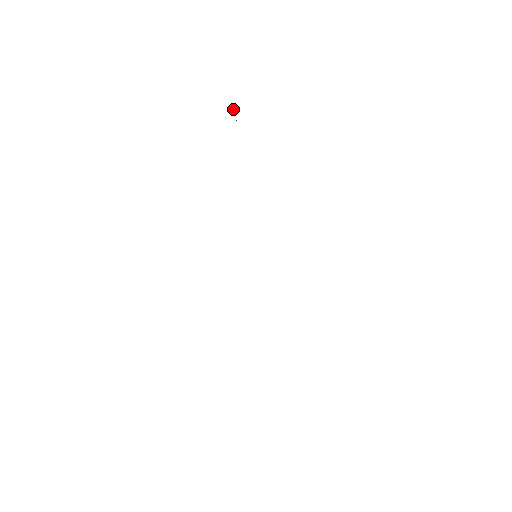
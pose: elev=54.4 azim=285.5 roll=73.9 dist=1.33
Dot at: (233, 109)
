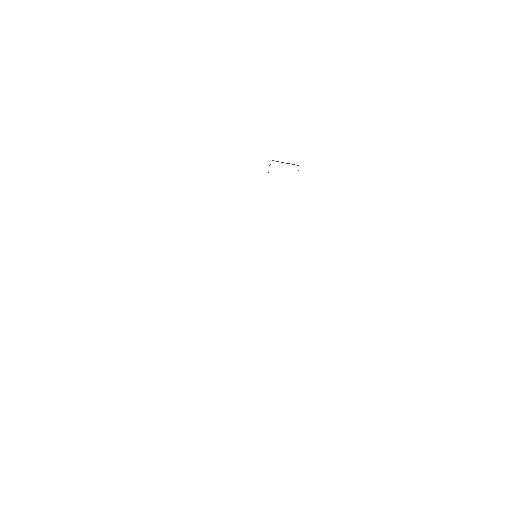
Dot at: occluded
